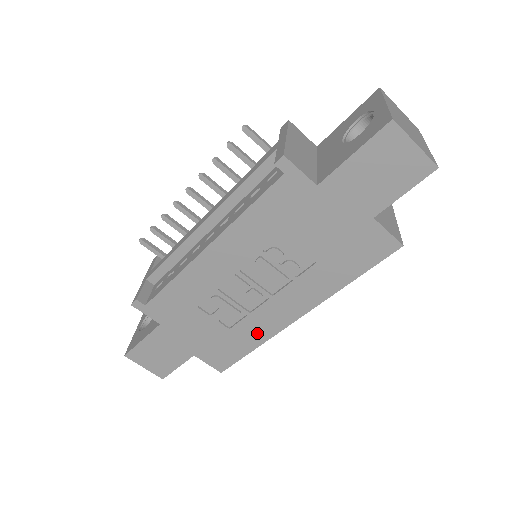
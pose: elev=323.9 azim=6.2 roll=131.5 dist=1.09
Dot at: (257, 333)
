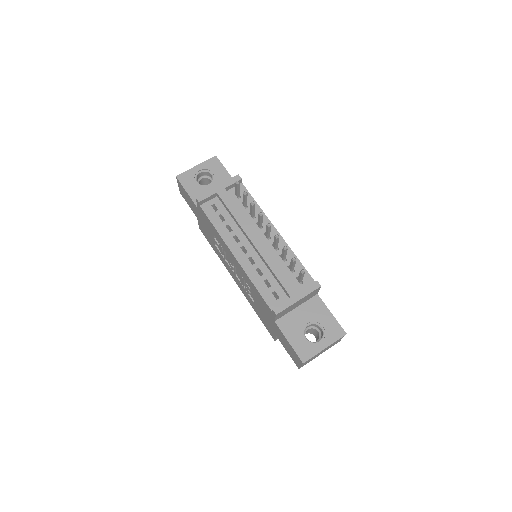
Dot at: (221, 258)
